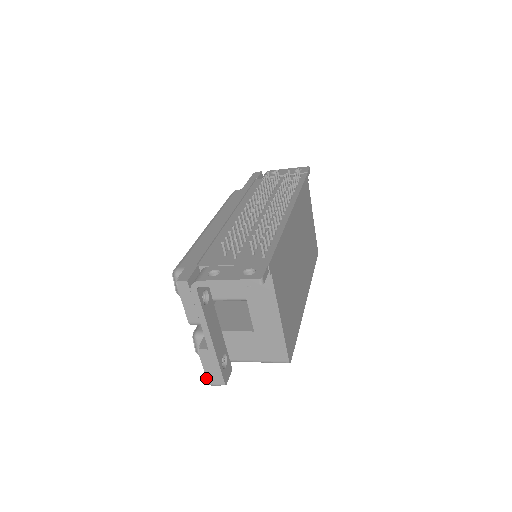
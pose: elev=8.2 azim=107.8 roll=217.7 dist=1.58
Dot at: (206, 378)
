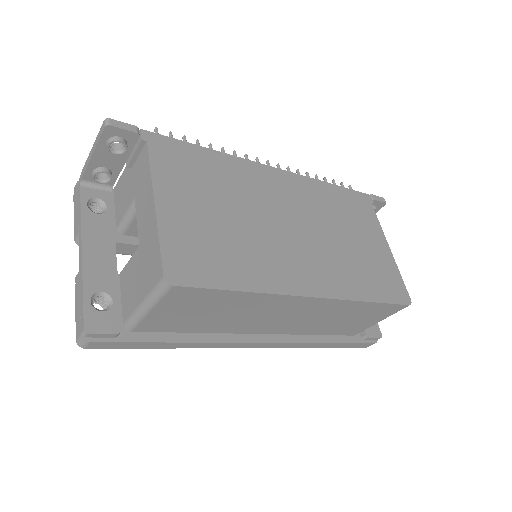
Dot at: (76, 329)
